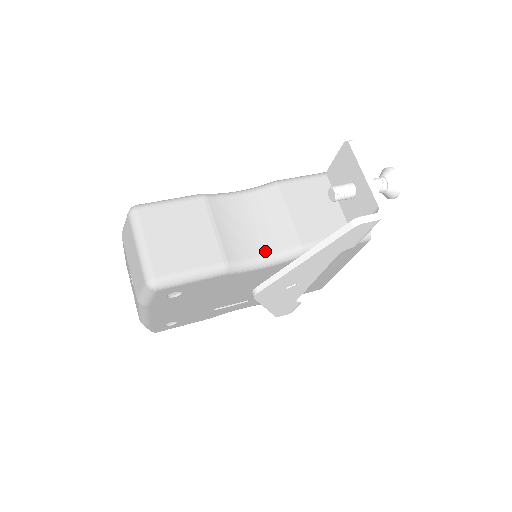
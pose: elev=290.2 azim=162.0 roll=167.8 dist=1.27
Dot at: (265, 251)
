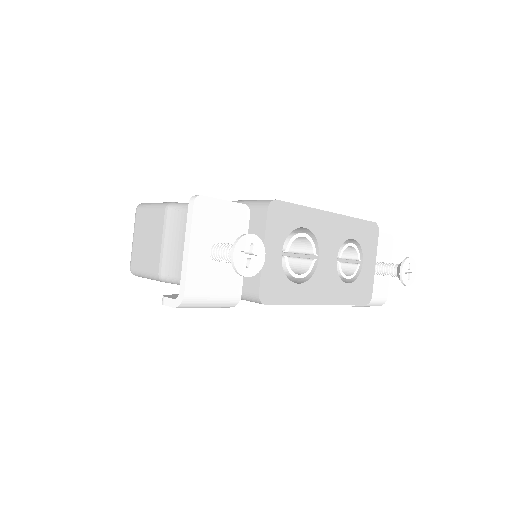
Dot at: occluded
